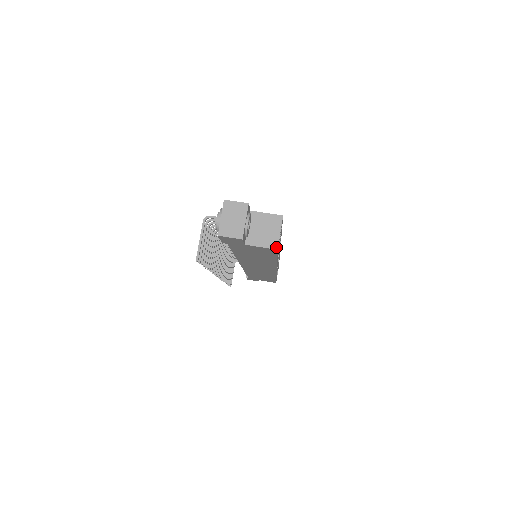
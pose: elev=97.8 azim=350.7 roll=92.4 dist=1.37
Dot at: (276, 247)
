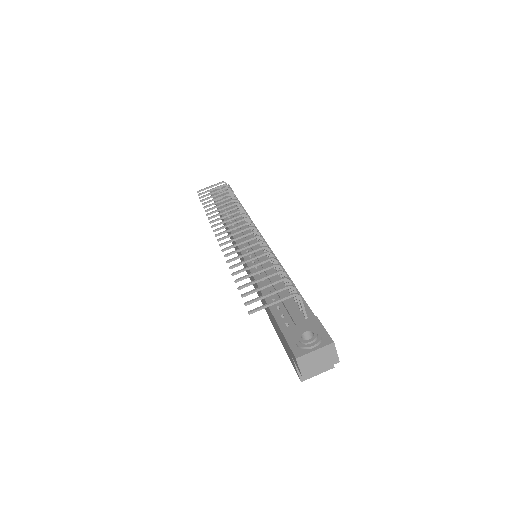
Dot at: (303, 380)
